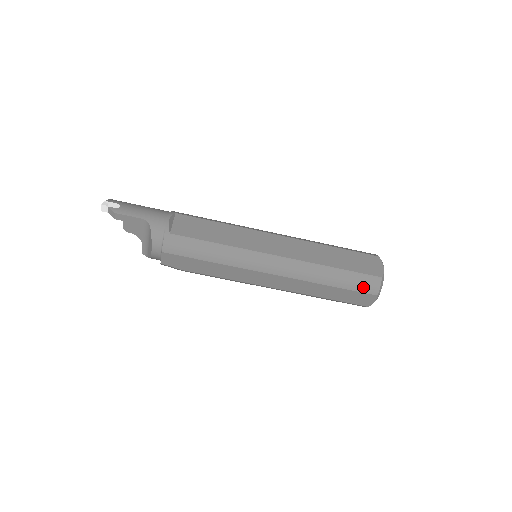
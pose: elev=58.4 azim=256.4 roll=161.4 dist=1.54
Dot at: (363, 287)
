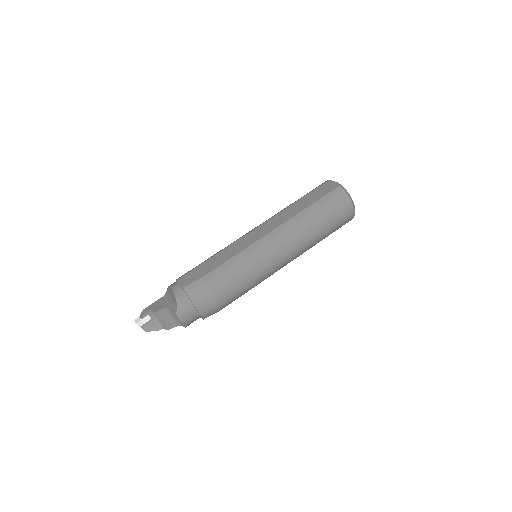
Dot at: occluded
